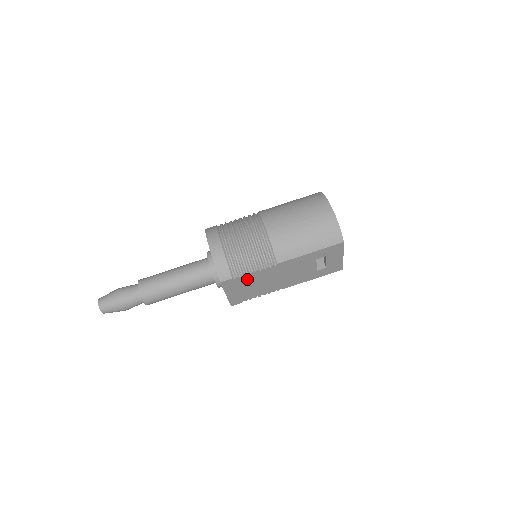
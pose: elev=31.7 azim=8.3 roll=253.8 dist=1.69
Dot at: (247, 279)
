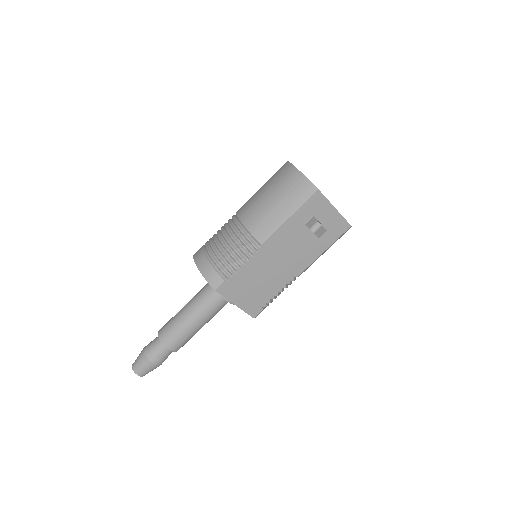
Dot at: (242, 277)
